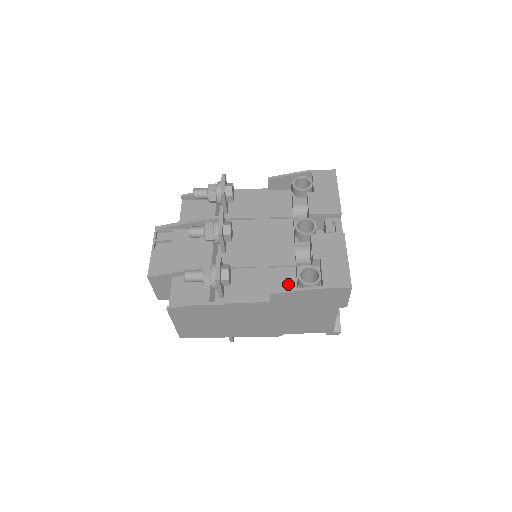
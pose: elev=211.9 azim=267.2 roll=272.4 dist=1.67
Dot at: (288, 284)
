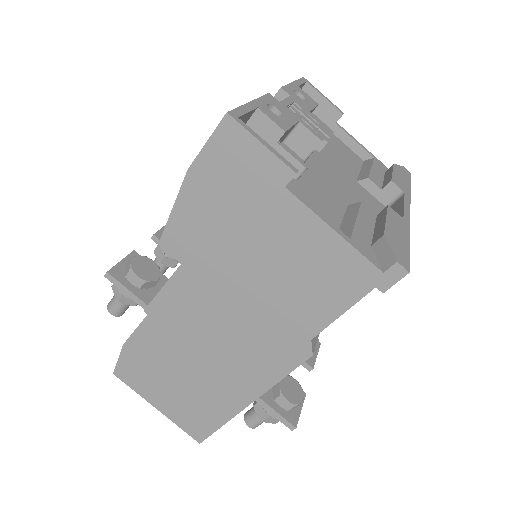
Dot at: occluded
